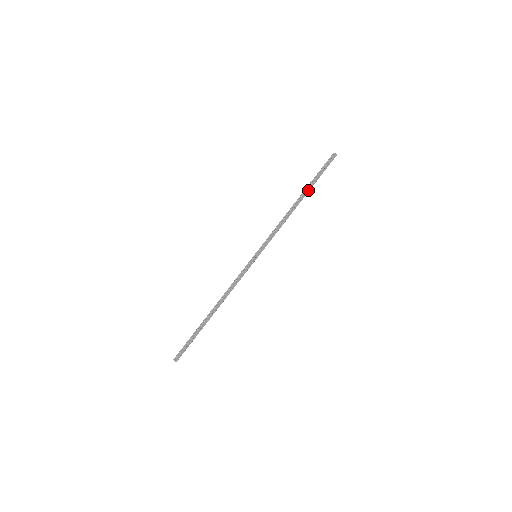
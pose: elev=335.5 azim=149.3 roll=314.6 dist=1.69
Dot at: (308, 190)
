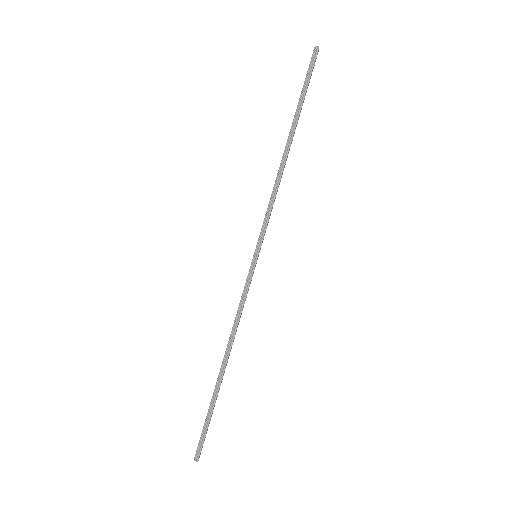
Dot at: (297, 122)
